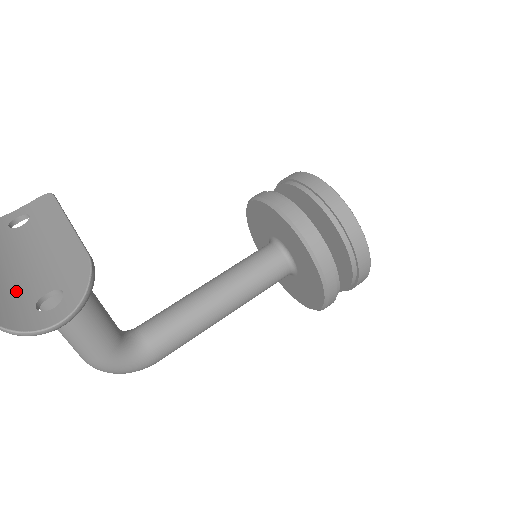
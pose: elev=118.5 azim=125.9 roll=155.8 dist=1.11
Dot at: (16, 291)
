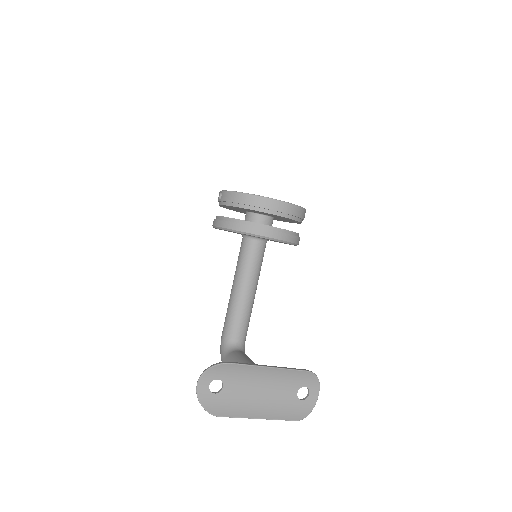
Dot at: (285, 405)
